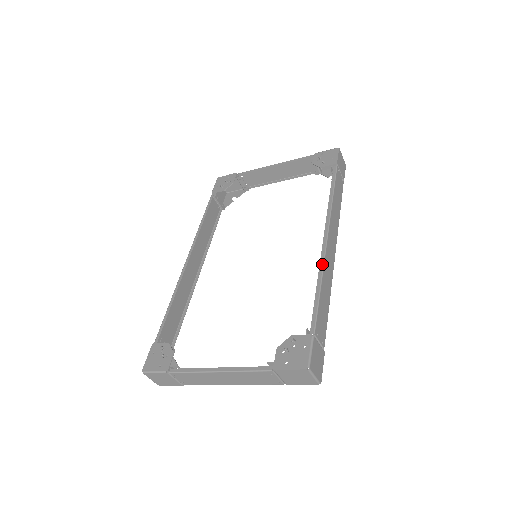
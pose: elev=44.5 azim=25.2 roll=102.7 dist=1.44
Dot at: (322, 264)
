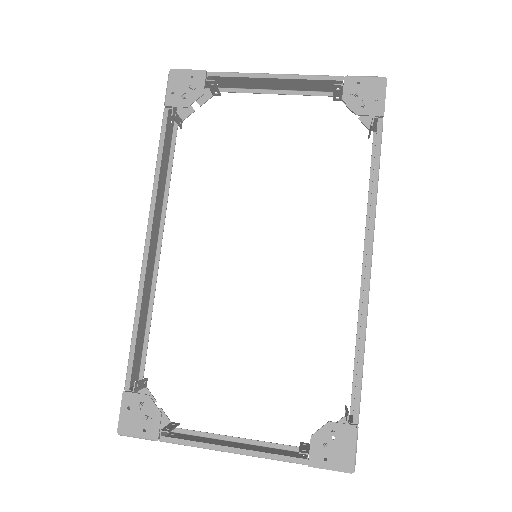
Dot at: (365, 314)
